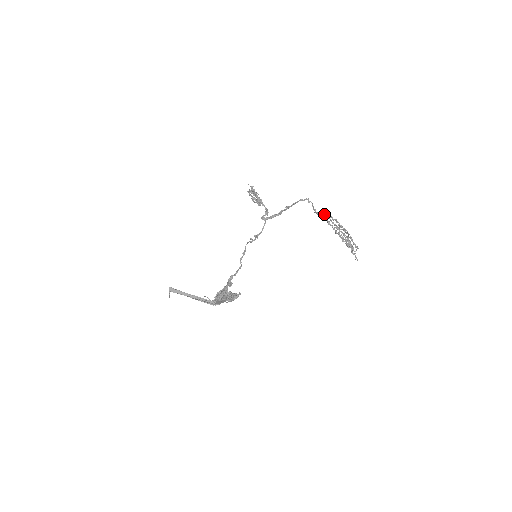
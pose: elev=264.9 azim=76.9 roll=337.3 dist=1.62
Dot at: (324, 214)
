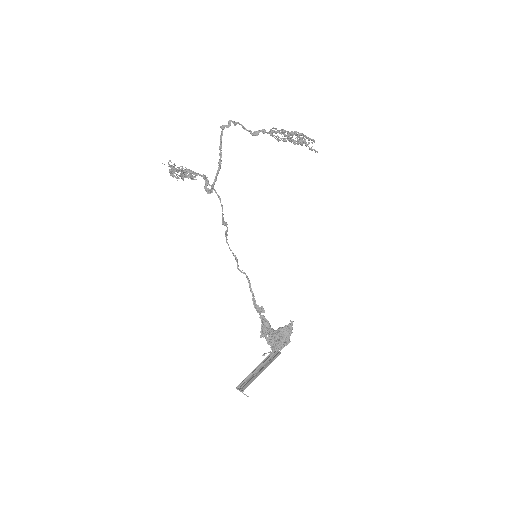
Dot at: (266, 132)
